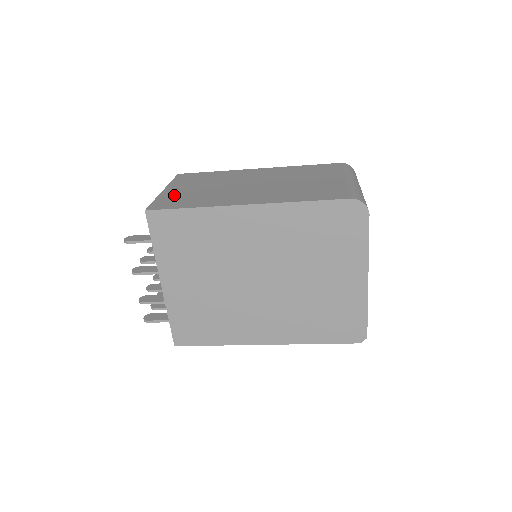
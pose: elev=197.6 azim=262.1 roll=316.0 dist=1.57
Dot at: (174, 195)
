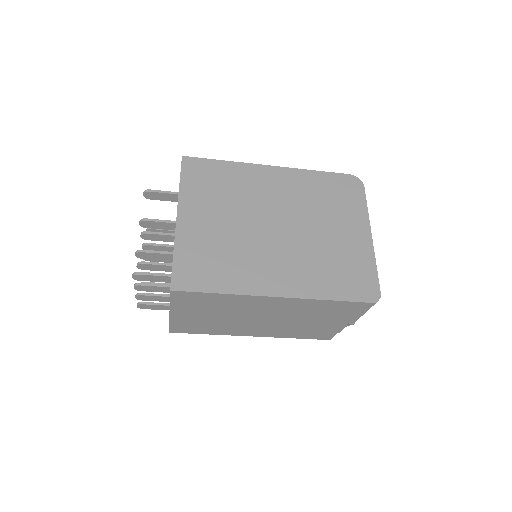
Dot at: occluded
